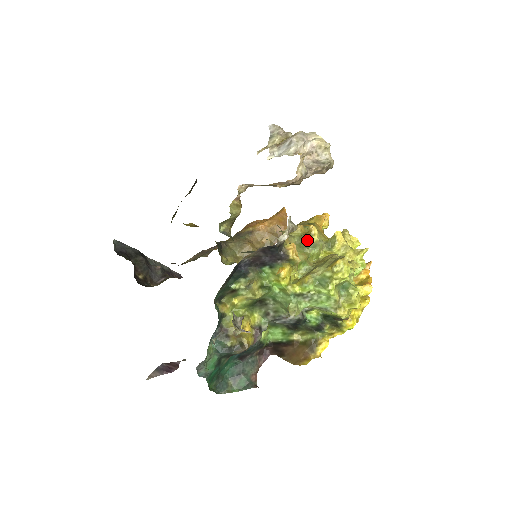
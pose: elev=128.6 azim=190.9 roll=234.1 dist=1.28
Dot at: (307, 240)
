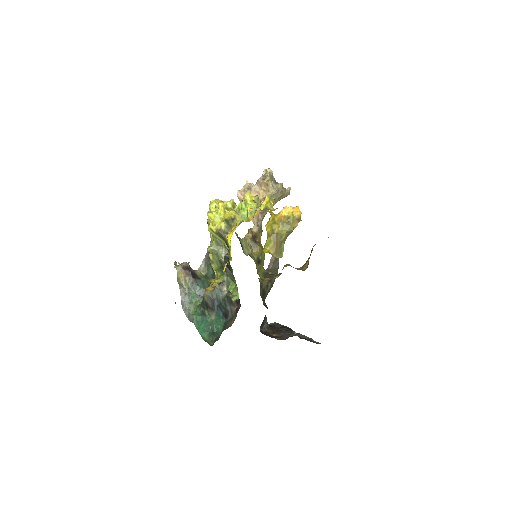
Dot at: occluded
